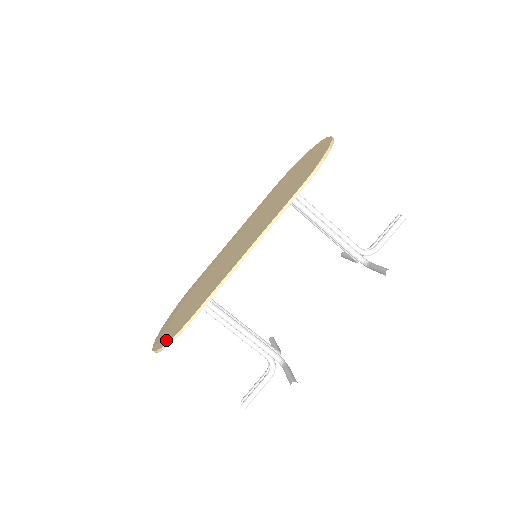
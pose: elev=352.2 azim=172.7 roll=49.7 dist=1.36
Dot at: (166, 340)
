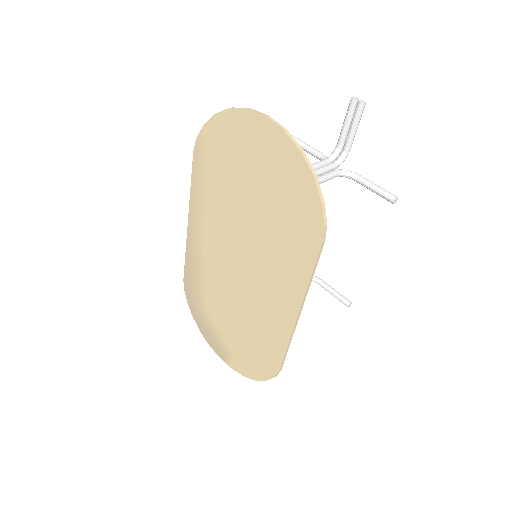
Dot at: (255, 375)
